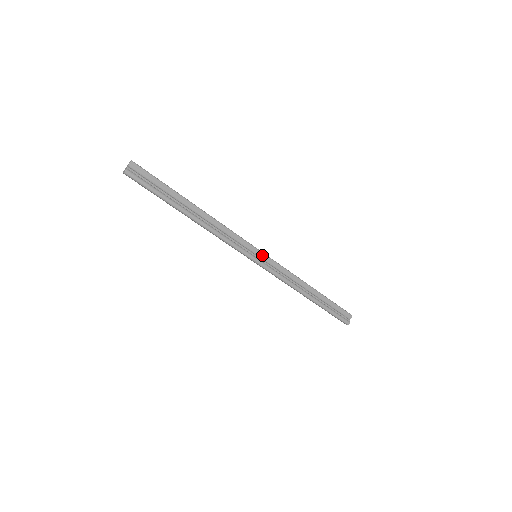
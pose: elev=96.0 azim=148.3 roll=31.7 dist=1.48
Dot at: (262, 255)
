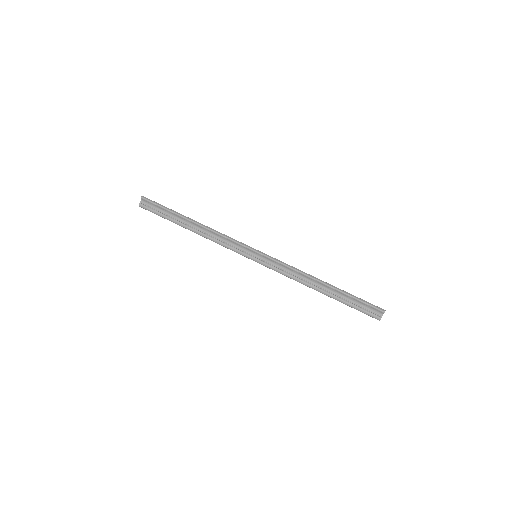
Dot at: (261, 255)
